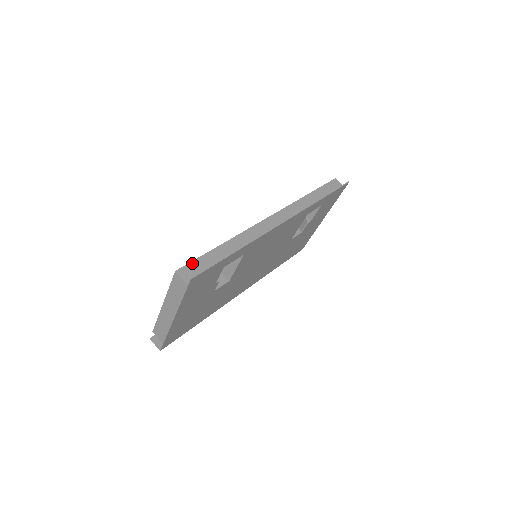
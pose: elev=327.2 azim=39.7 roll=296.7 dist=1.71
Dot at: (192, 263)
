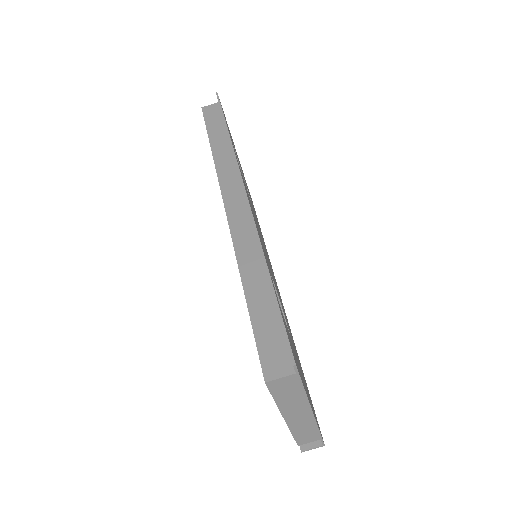
Dot at: (260, 349)
